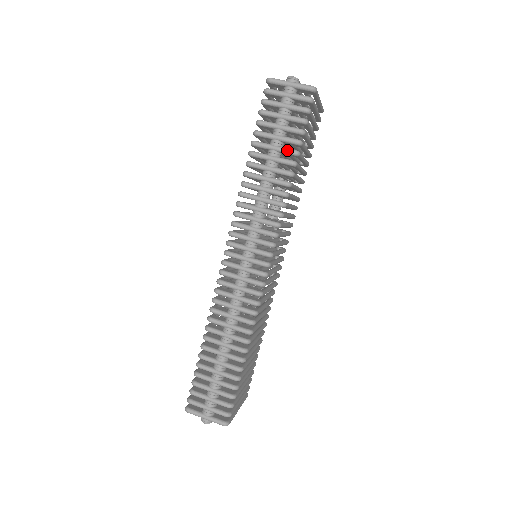
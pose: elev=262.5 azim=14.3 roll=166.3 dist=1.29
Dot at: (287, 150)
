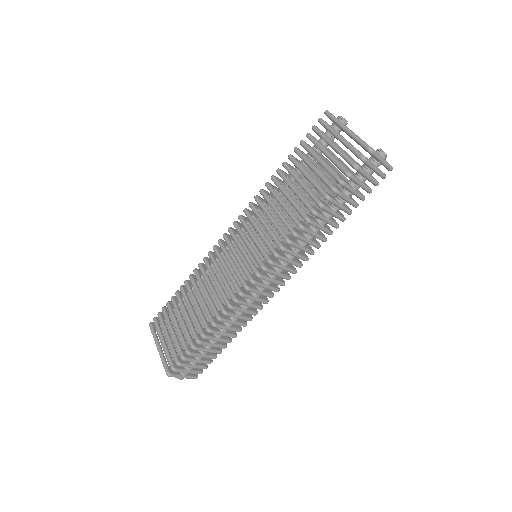
Dot at: (348, 211)
